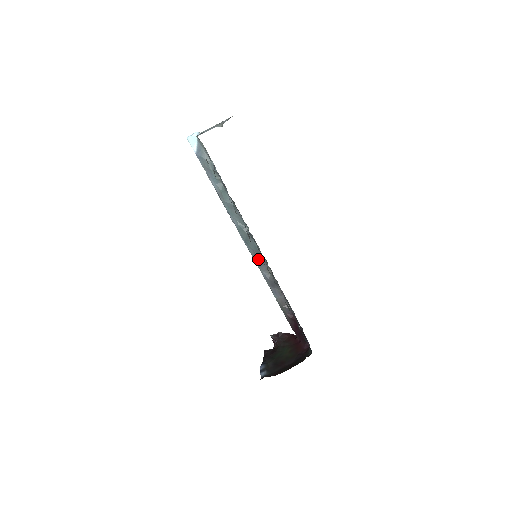
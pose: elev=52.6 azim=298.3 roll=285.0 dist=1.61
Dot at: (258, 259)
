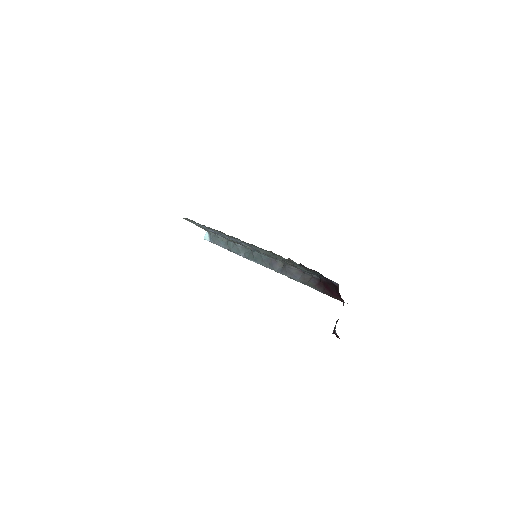
Dot at: (269, 264)
